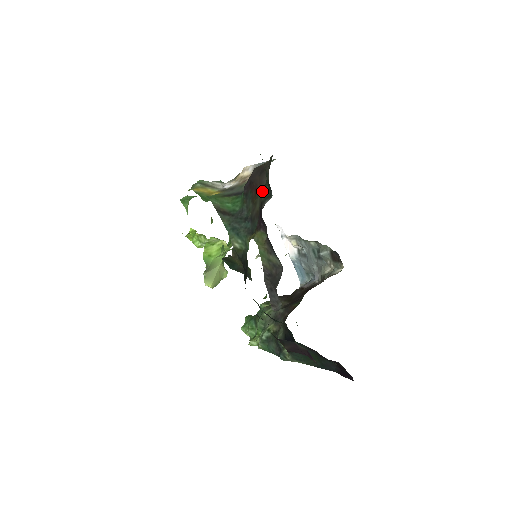
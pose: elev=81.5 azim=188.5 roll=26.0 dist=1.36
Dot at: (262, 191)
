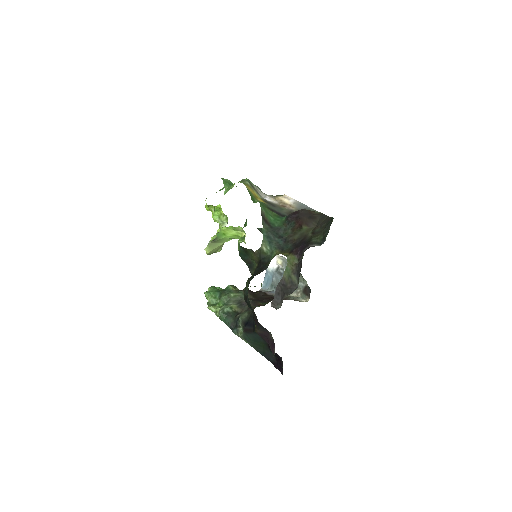
Dot at: (307, 231)
